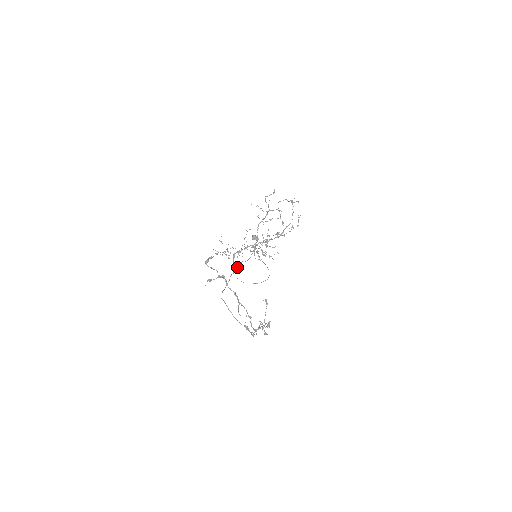
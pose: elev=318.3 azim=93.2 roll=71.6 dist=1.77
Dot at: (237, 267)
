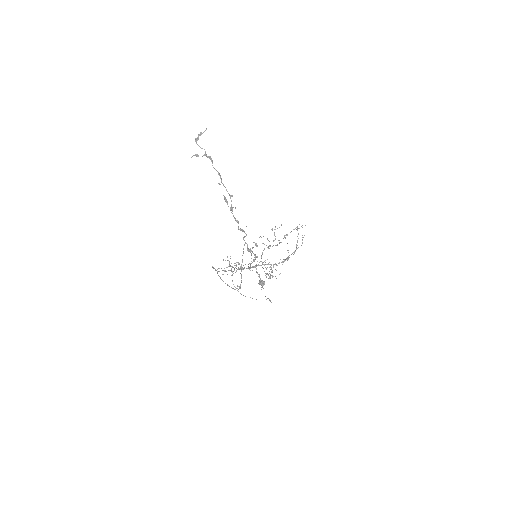
Dot at: (236, 270)
